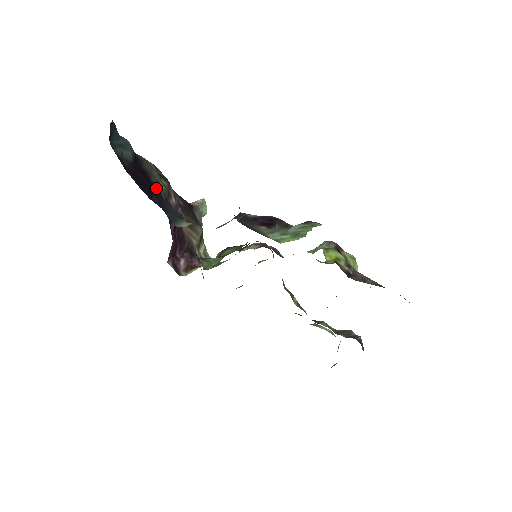
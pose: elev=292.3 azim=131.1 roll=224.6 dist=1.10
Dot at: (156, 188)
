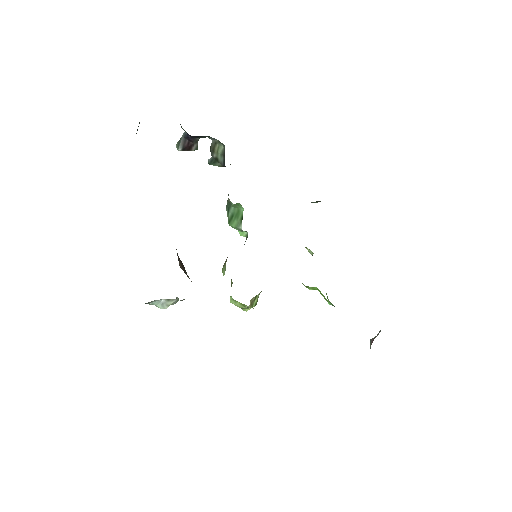
Dot at: occluded
